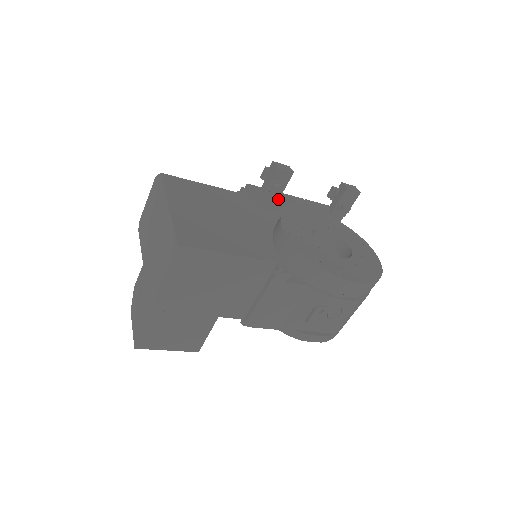
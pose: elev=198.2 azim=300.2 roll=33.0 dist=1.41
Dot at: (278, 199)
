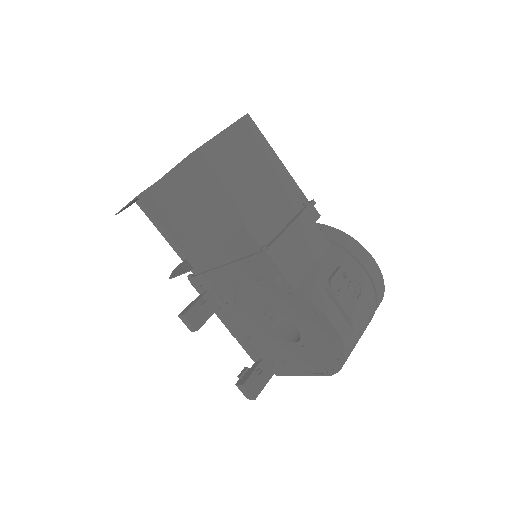
Dot at: occluded
